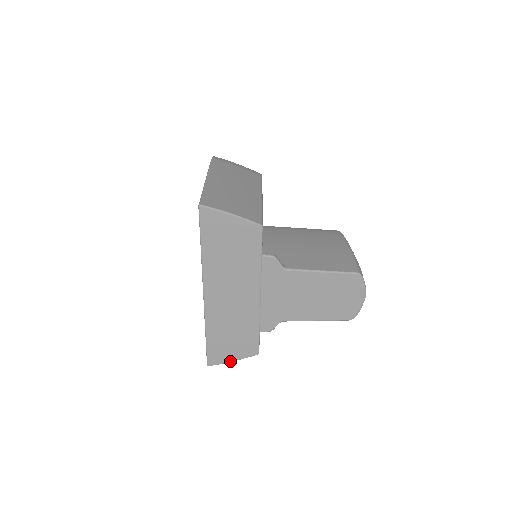
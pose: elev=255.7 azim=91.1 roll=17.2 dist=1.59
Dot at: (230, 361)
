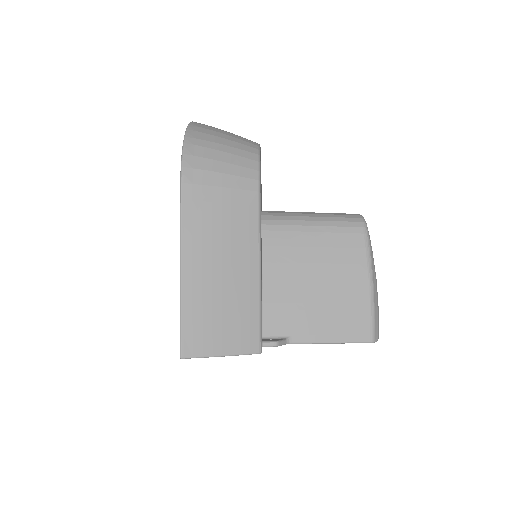
Dot at: occluded
